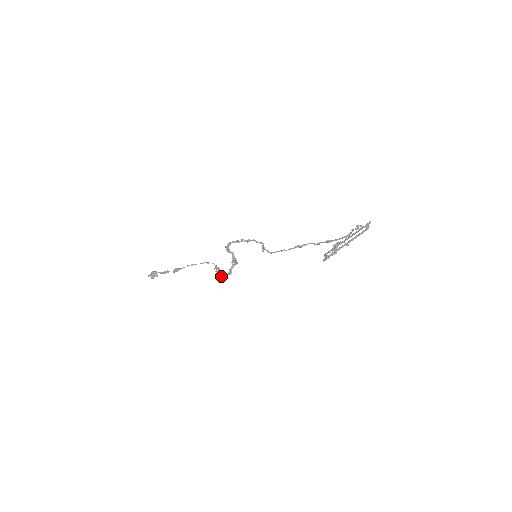
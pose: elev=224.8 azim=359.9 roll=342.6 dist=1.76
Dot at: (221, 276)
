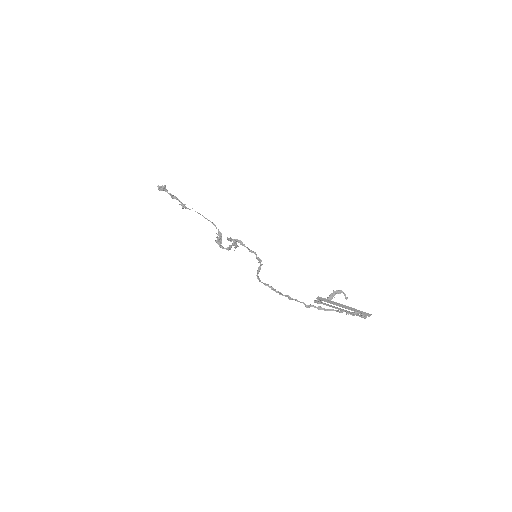
Dot at: (219, 246)
